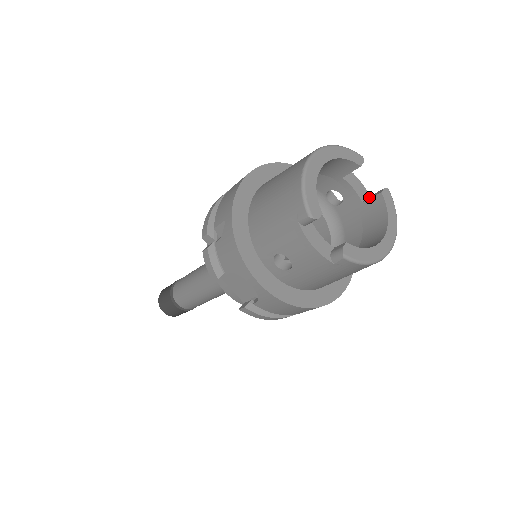
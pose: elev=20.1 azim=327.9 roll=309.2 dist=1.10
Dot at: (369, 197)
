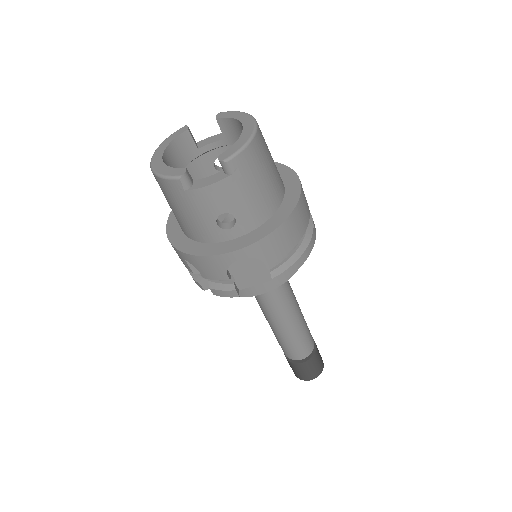
Dot at: occluded
